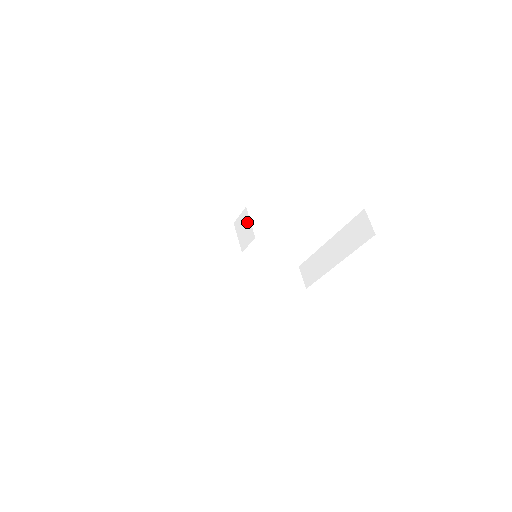
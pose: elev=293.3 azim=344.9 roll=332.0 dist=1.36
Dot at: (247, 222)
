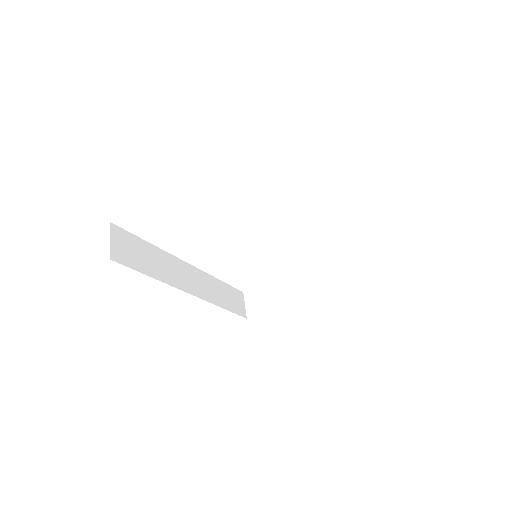
Dot at: (305, 209)
